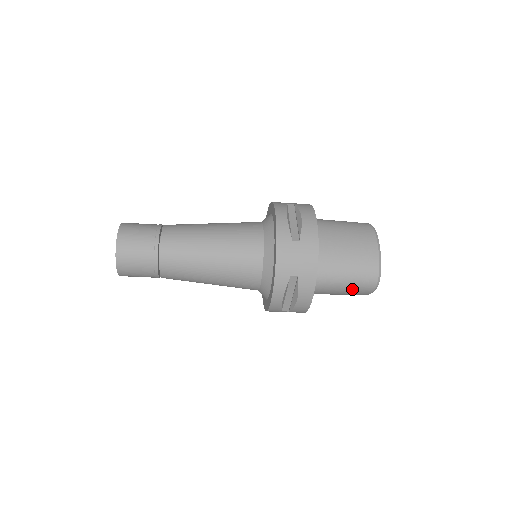
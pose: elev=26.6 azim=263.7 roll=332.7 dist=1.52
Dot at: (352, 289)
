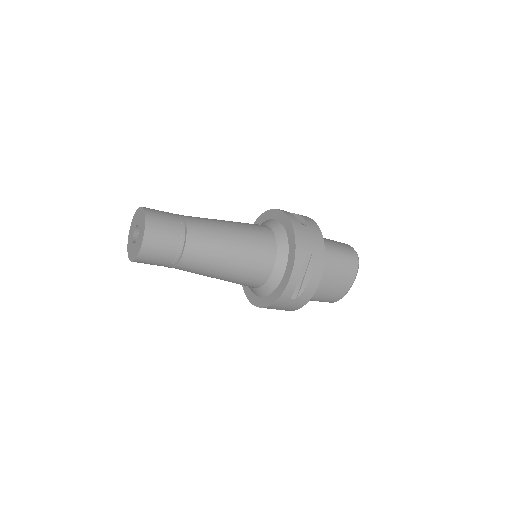
Dot at: occluded
